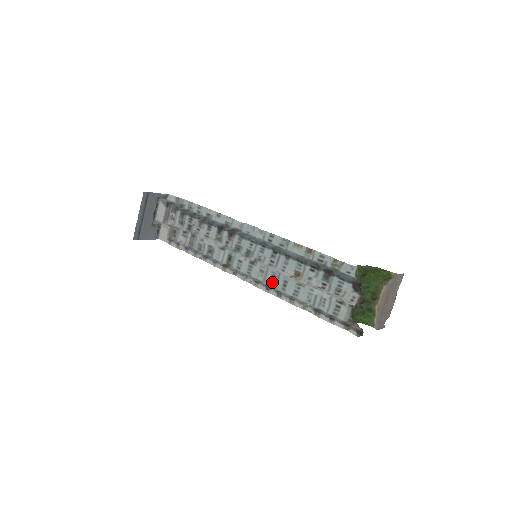
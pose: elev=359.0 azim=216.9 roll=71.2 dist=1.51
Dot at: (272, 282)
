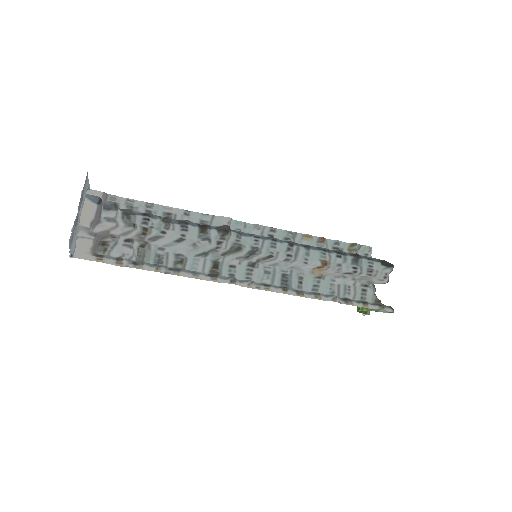
Dot at: (284, 282)
